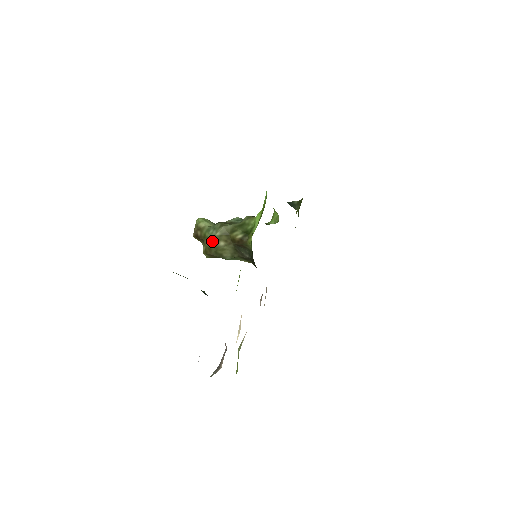
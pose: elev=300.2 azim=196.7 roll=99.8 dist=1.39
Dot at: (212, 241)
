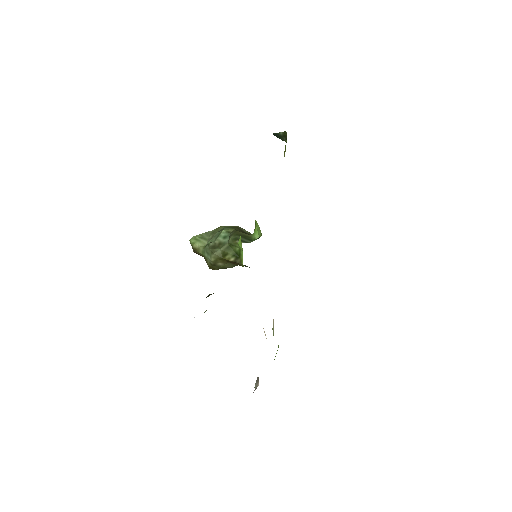
Dot at: (211, 264)
